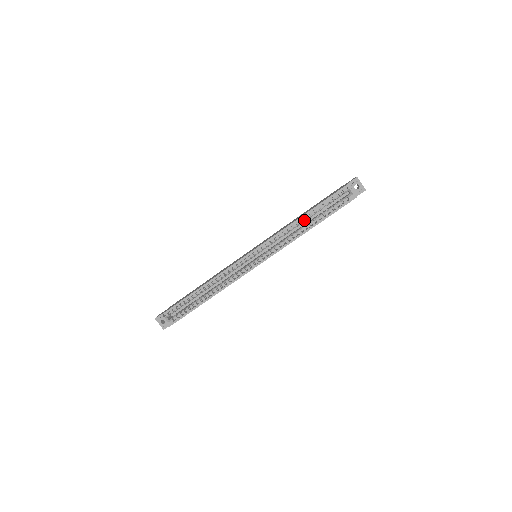
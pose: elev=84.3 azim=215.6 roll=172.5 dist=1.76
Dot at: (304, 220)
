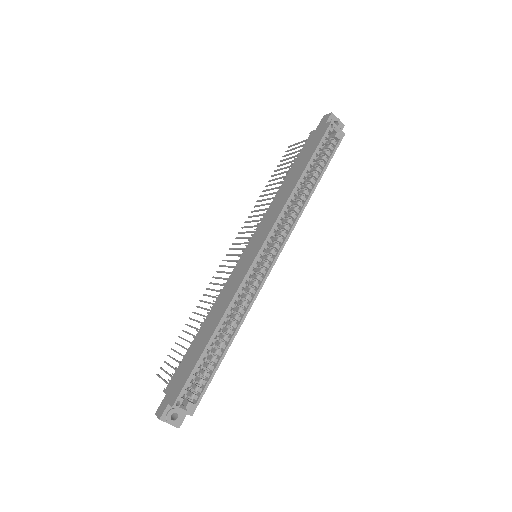
Dot at: (303, 182)
